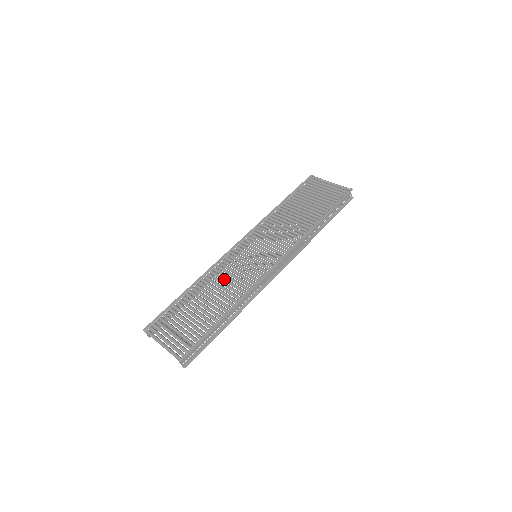
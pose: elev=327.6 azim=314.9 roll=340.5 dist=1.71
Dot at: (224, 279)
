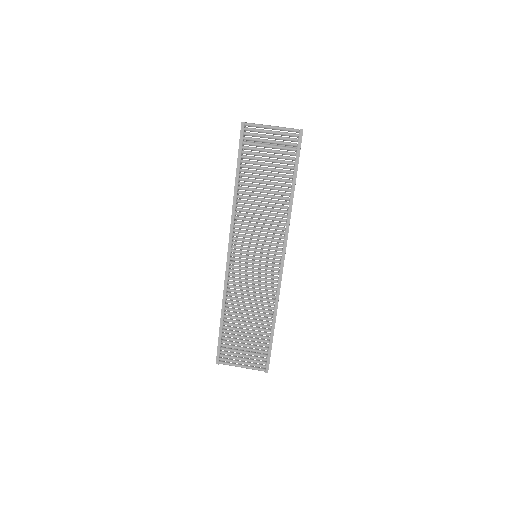
Dot at: (247, 294)
